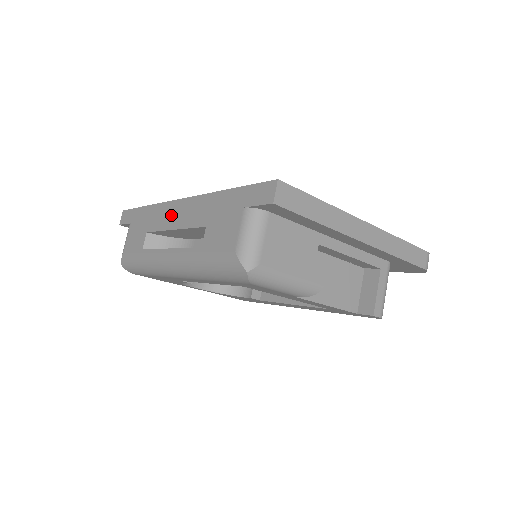
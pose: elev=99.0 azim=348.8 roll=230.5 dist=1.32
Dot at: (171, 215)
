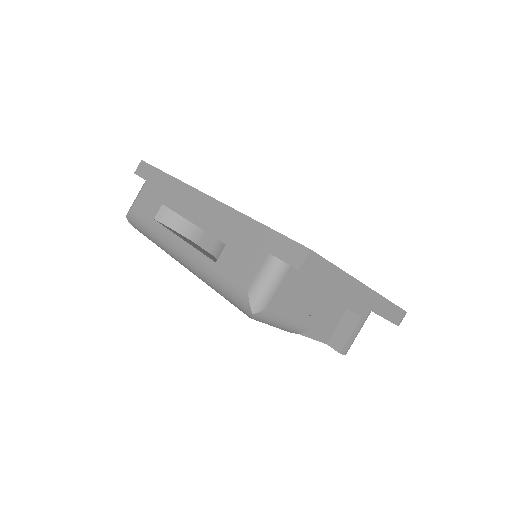
Dot at: (193, 205)
